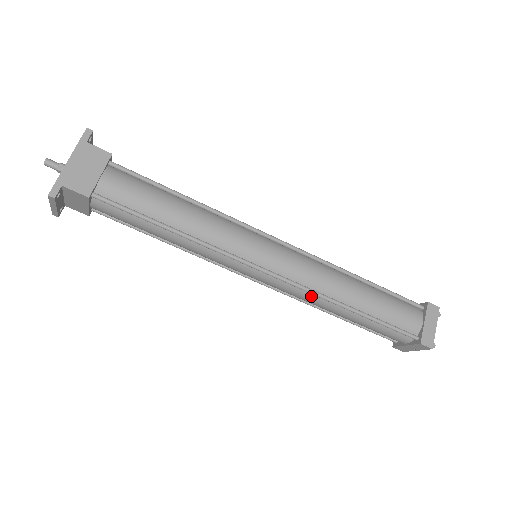
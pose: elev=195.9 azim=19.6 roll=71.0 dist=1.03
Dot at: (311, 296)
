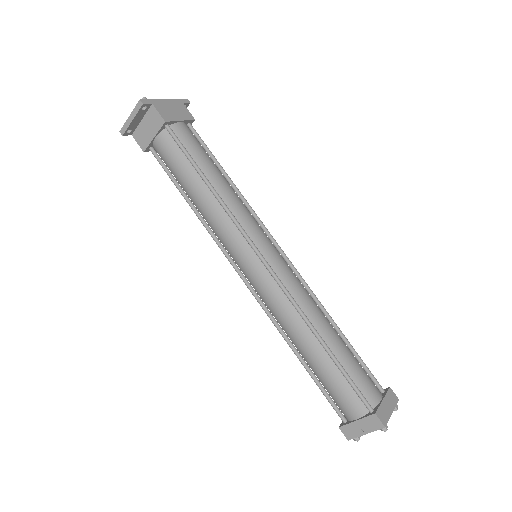
Dot at: (290, 309)
